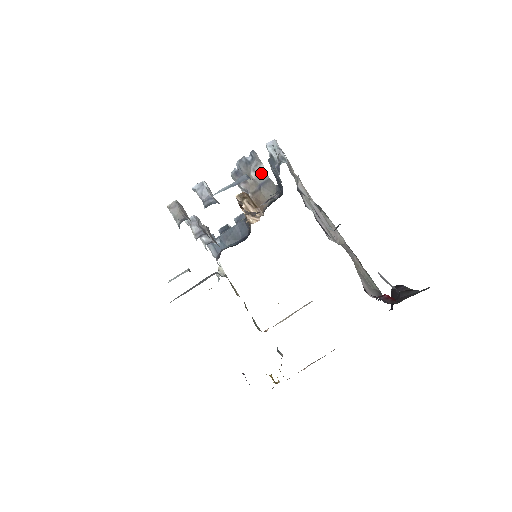
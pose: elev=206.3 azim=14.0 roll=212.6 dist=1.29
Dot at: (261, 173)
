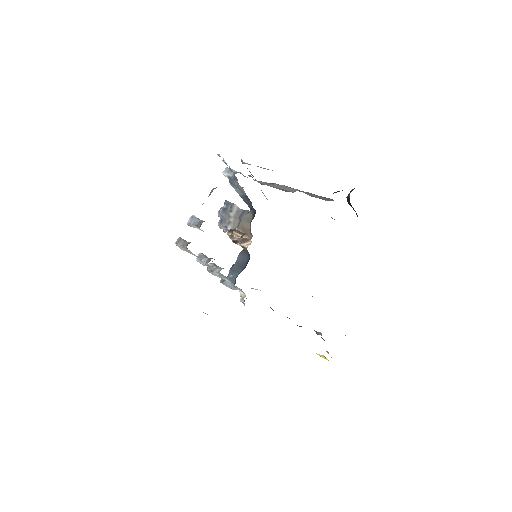
Dot at: (237, 210)
